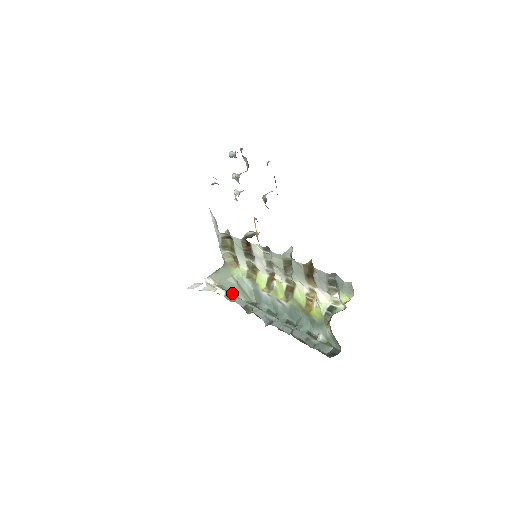
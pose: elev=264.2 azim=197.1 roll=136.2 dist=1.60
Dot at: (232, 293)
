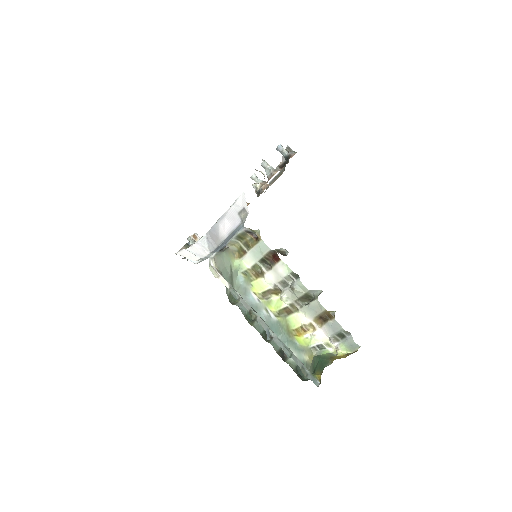
Dot at: occluded
